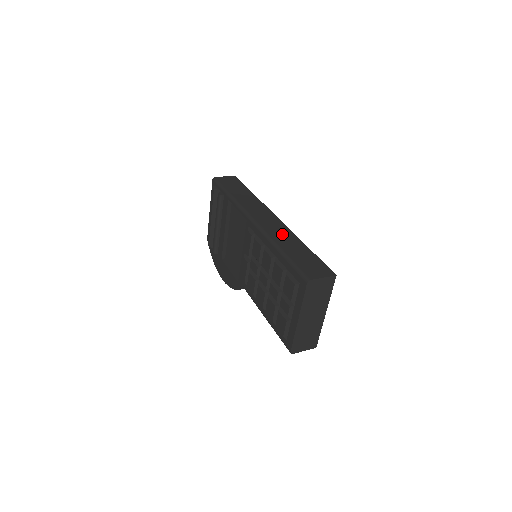
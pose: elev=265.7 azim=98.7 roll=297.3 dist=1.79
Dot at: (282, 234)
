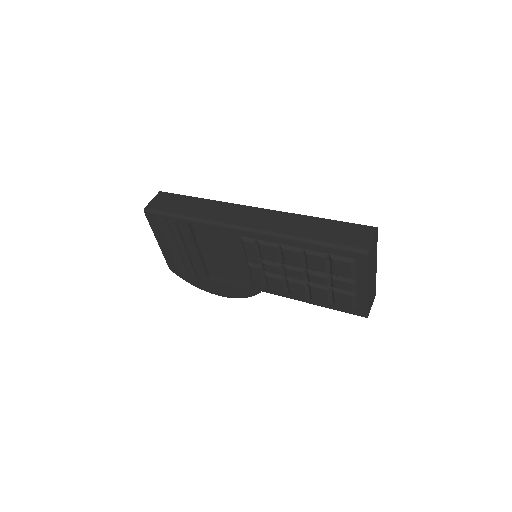
Dot at: (286, 222)
